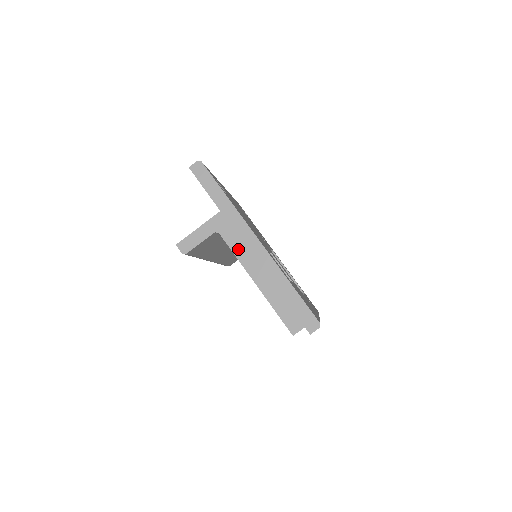
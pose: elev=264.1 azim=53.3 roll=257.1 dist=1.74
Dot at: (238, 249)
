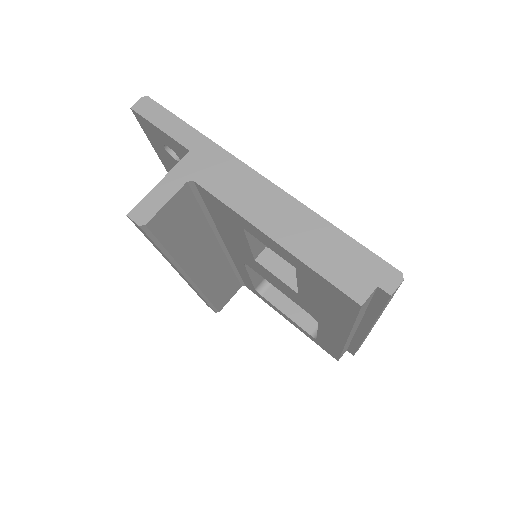
Dot at: (230, 195)
